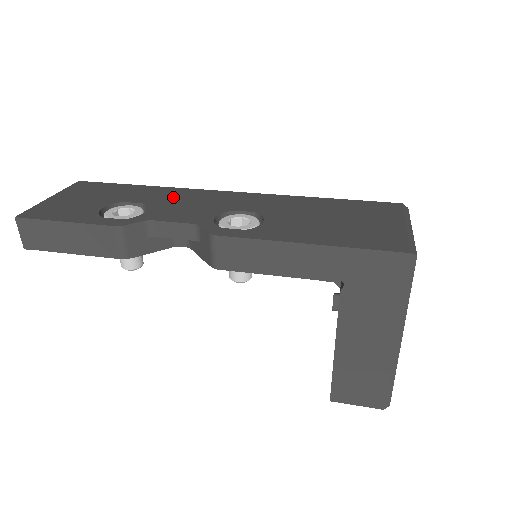
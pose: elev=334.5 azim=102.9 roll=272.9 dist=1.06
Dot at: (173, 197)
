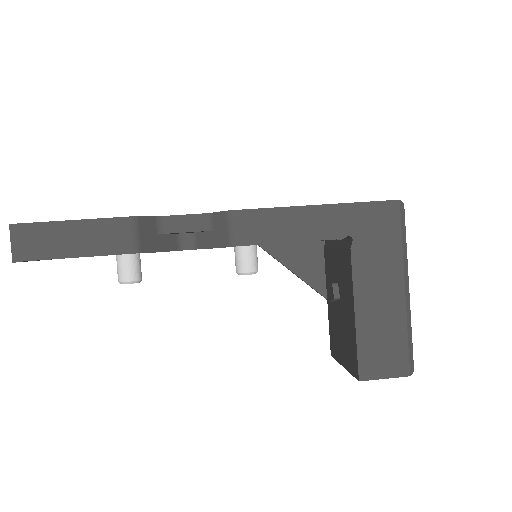
Dot at: occluded
